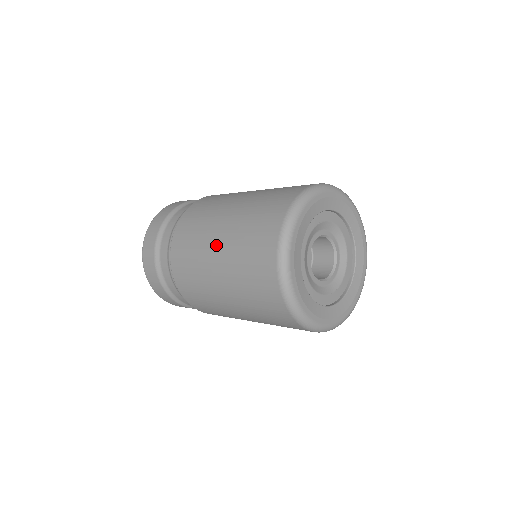
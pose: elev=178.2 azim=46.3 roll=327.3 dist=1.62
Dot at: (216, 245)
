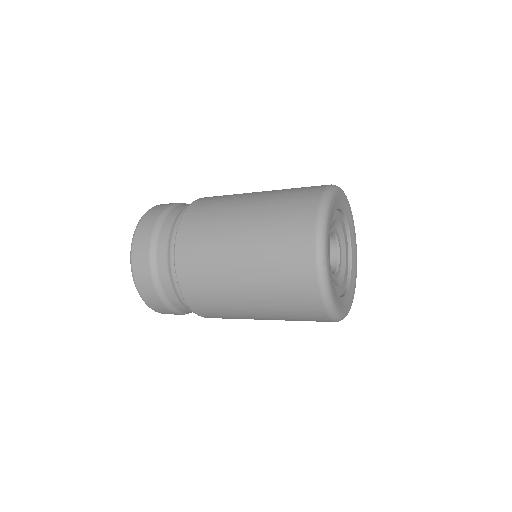
Dot at: (248, 202)
